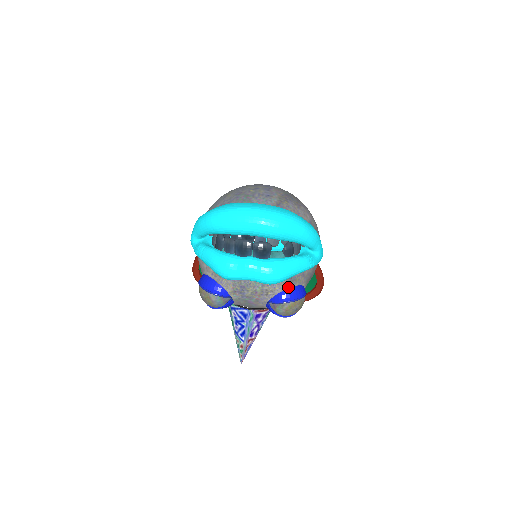
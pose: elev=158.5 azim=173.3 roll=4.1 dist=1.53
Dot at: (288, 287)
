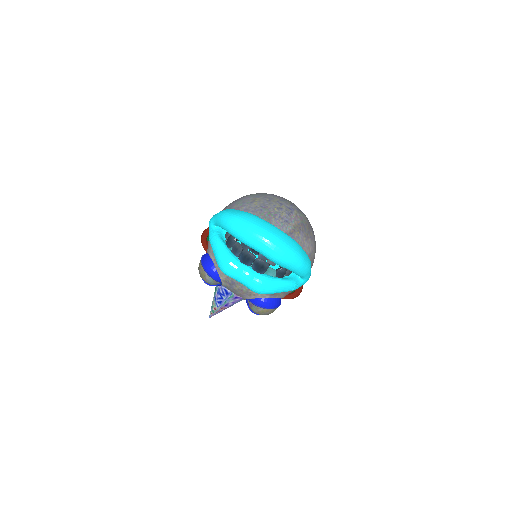
Dot at: (268, 297)
